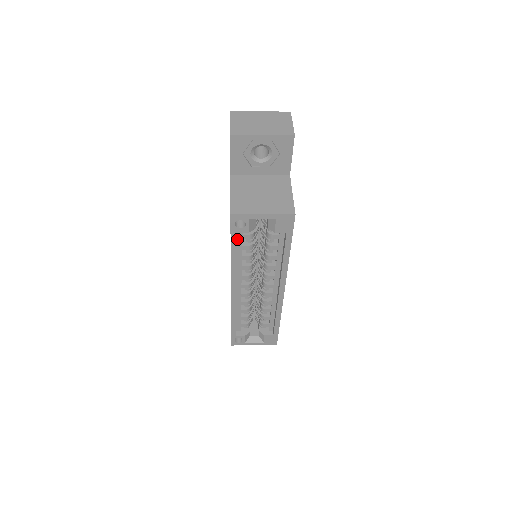
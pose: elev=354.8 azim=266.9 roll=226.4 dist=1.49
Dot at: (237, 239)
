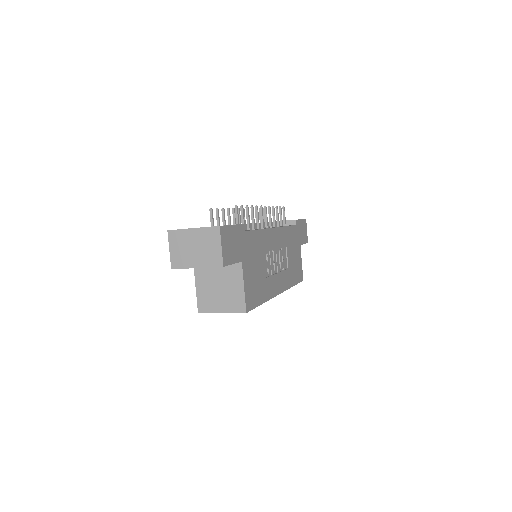
Dot at: occluded
